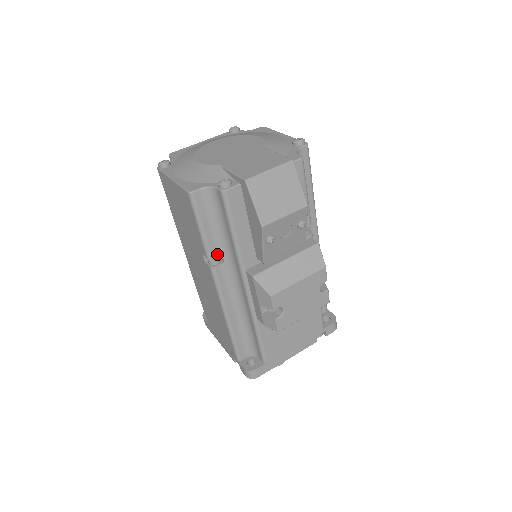
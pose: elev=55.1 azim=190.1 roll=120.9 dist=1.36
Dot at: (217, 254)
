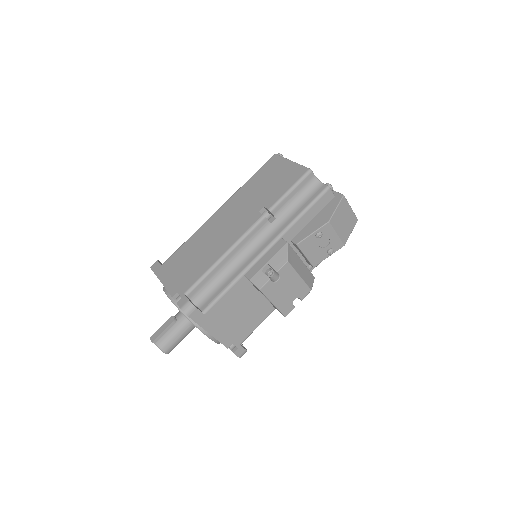
Dot at: (275, 214)
